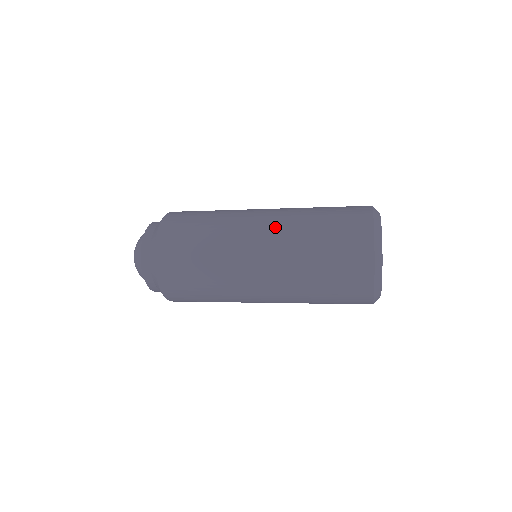
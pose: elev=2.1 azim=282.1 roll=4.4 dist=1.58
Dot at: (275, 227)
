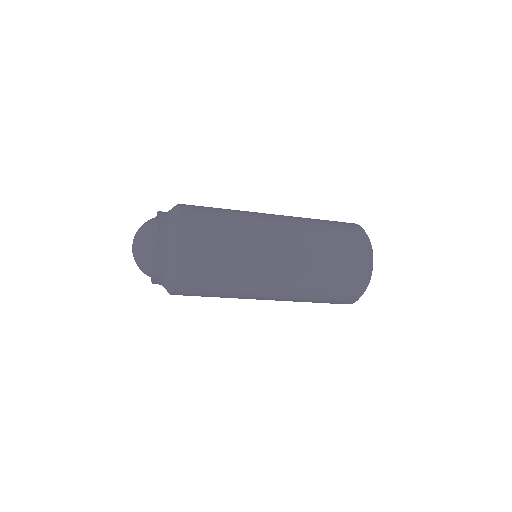
Dot at: (295, 249)
